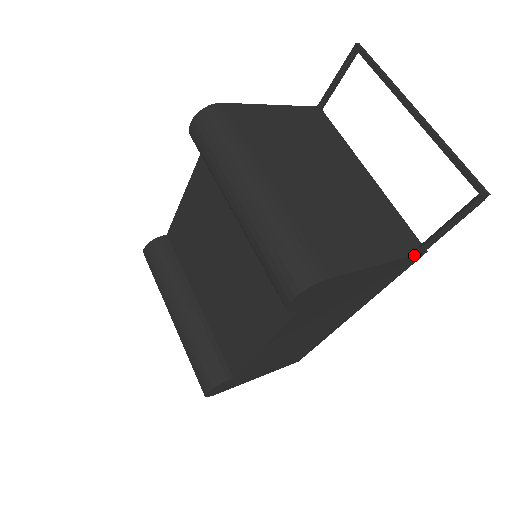
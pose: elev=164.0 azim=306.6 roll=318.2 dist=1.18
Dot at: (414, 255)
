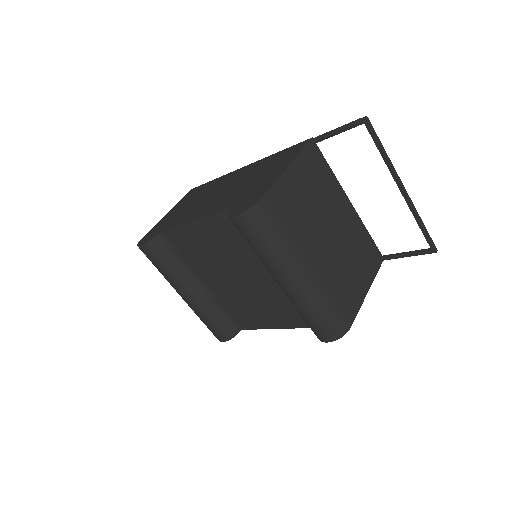
Dot at: (379, 268)
